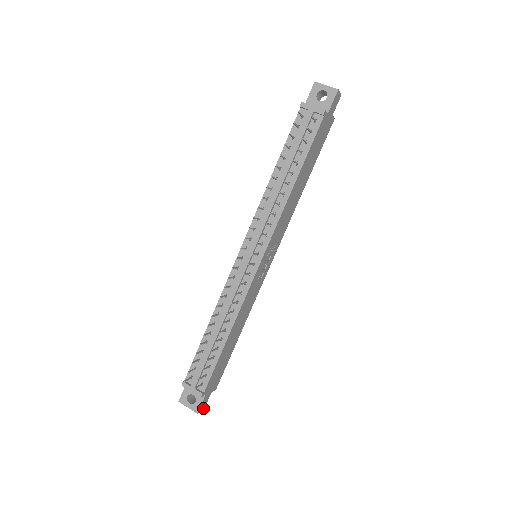
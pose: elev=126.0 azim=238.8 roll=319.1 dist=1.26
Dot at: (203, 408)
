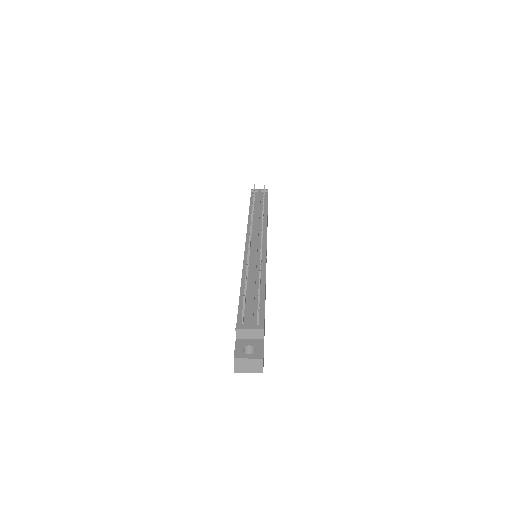
Dot at: occluded
